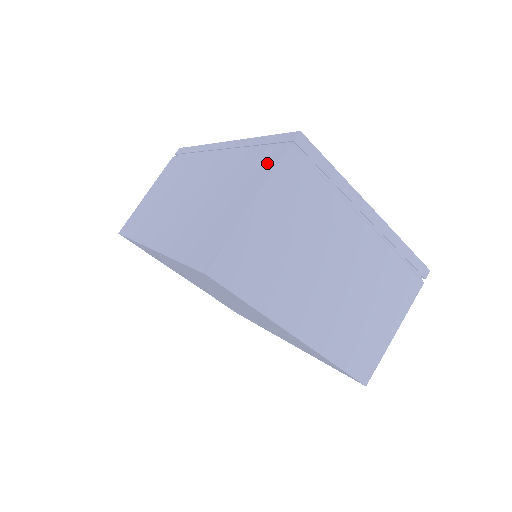
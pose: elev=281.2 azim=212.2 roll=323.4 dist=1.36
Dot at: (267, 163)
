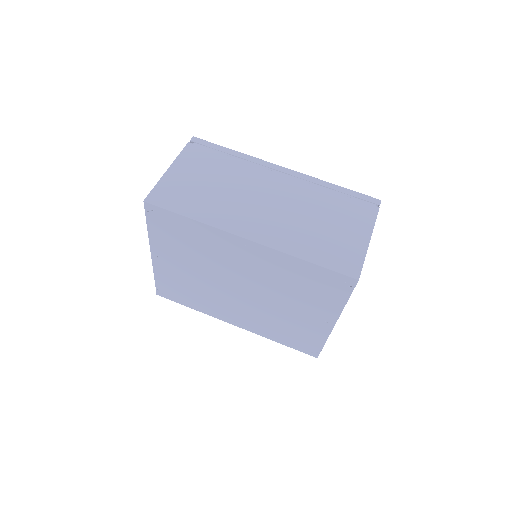
Dot at: (364, 212)
